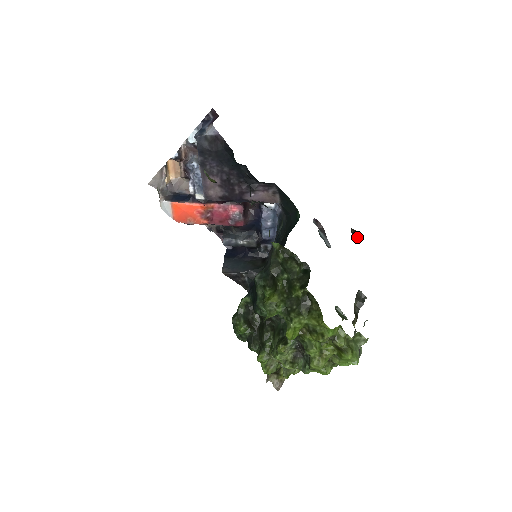
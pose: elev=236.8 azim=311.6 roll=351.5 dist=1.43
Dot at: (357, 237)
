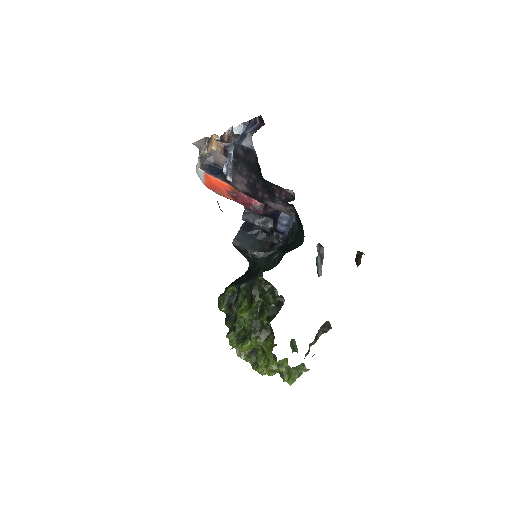
Dot at: occluded
